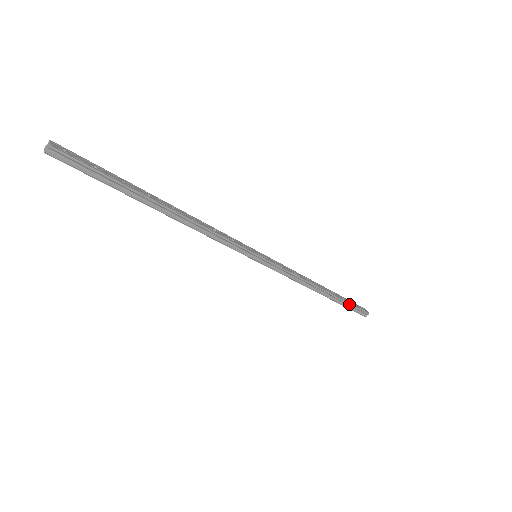
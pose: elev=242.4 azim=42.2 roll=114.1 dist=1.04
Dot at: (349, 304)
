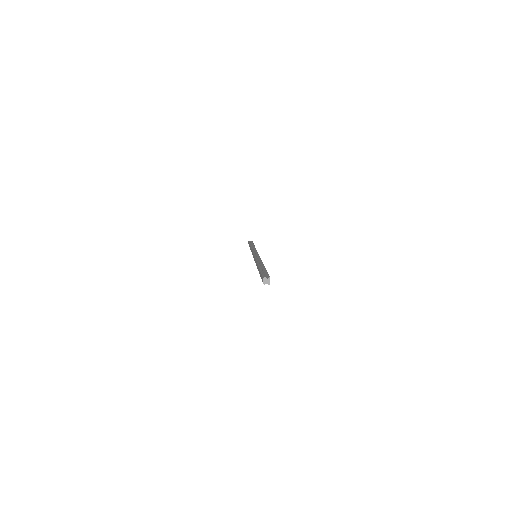
Dot at: occluded
